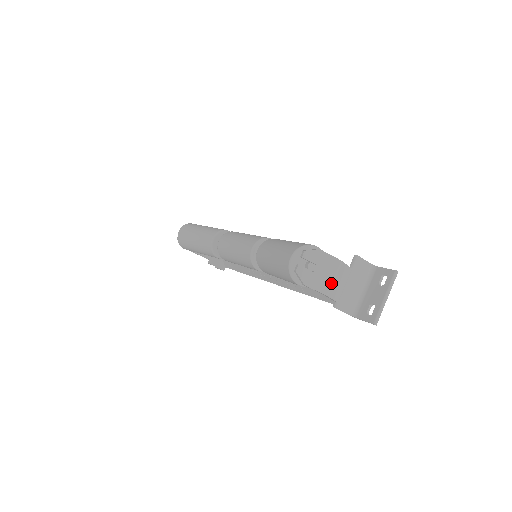
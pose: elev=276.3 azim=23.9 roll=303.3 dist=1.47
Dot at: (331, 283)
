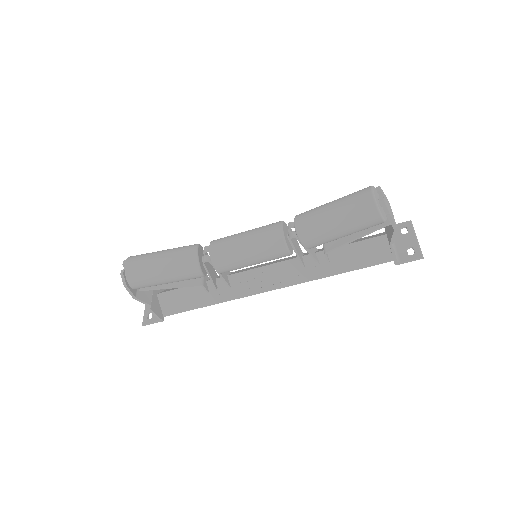
Dot at: (394, 219)
